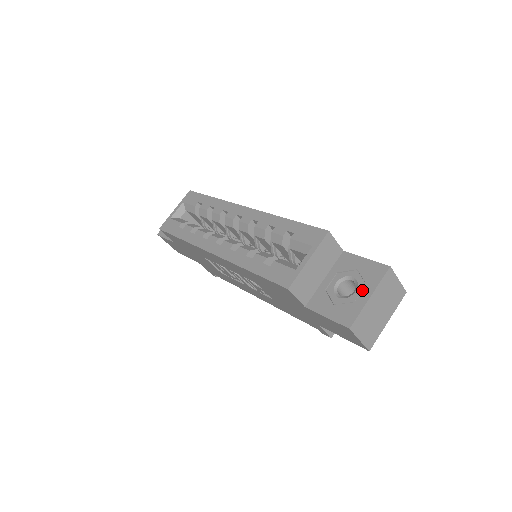
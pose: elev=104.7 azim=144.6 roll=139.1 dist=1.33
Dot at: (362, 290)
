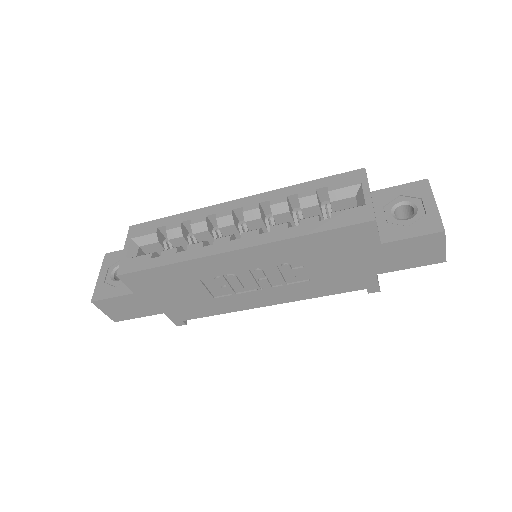
Dot at: (423, 203)
